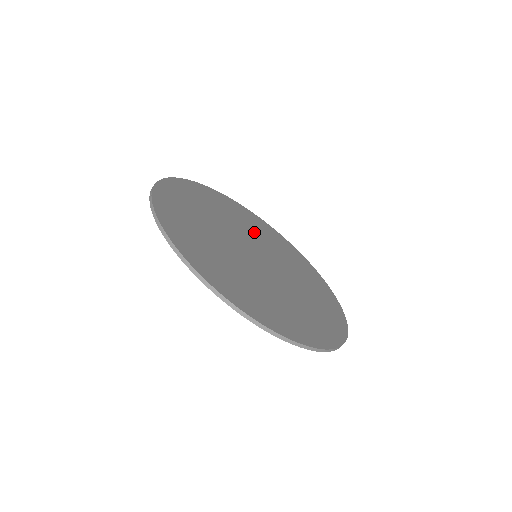
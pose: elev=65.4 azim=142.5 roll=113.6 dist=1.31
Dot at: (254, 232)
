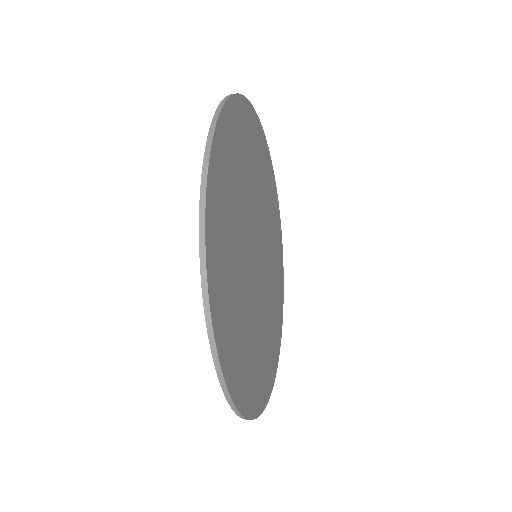
Dot at: (258, 187)
